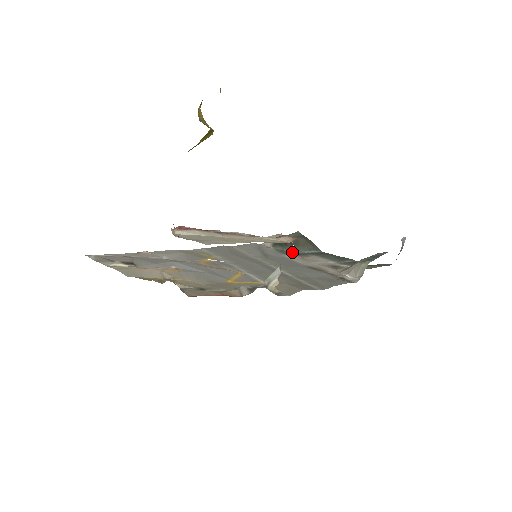
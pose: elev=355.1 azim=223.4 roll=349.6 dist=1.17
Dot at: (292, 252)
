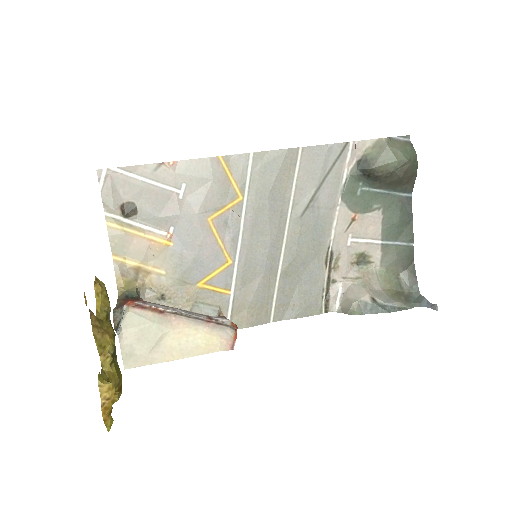
Dot at: (365, 190)
